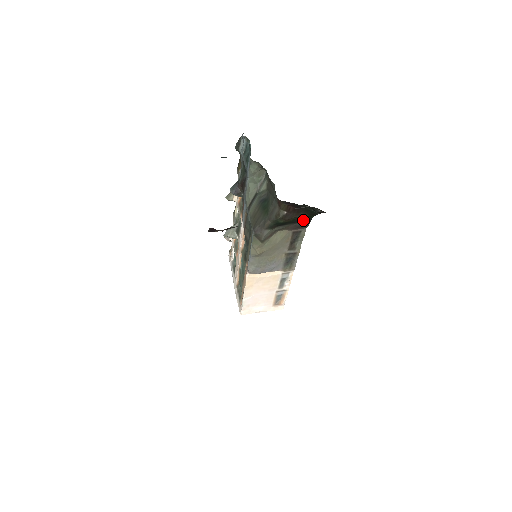
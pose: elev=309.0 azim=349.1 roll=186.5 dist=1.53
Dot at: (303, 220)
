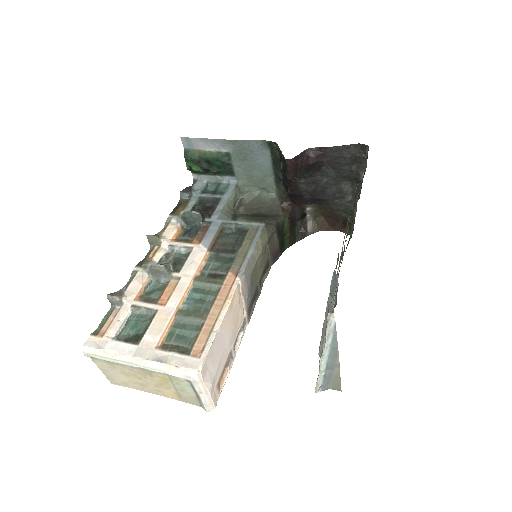
Dot at: (280, 248)
